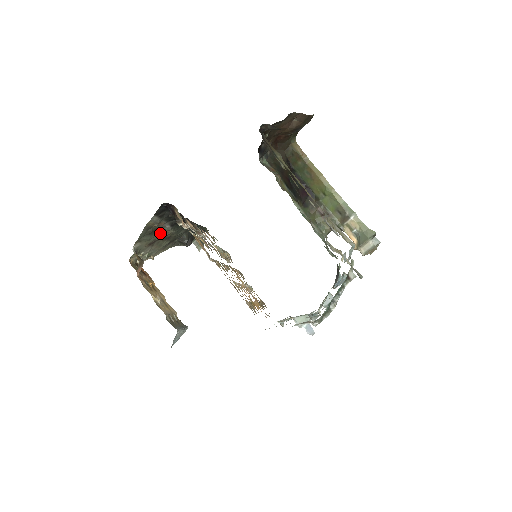
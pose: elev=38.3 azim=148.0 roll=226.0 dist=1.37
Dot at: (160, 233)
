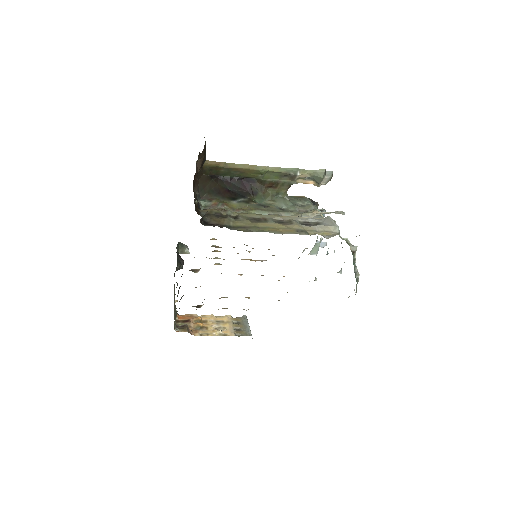
Dot at: occluded
